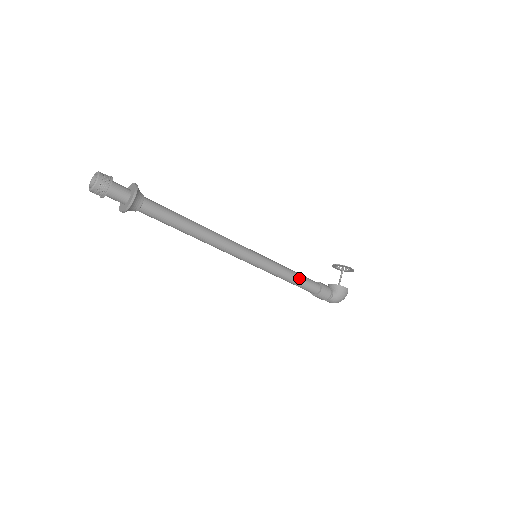
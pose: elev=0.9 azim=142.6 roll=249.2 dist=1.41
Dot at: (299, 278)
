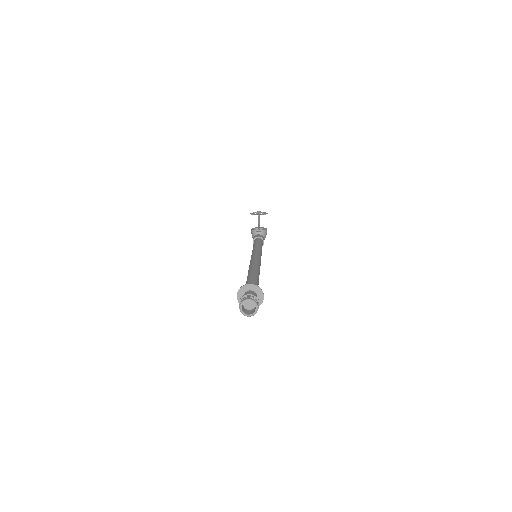
Dot at: occluded
